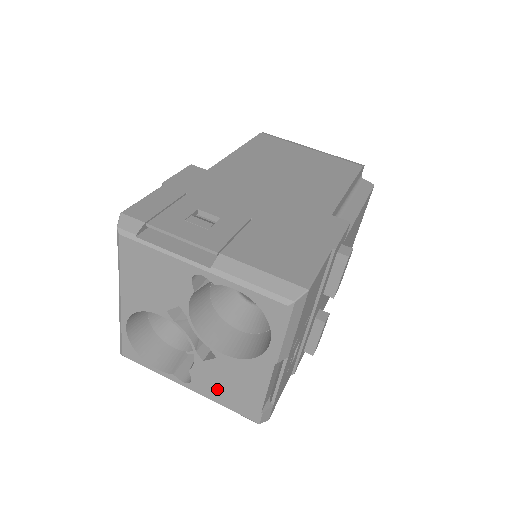
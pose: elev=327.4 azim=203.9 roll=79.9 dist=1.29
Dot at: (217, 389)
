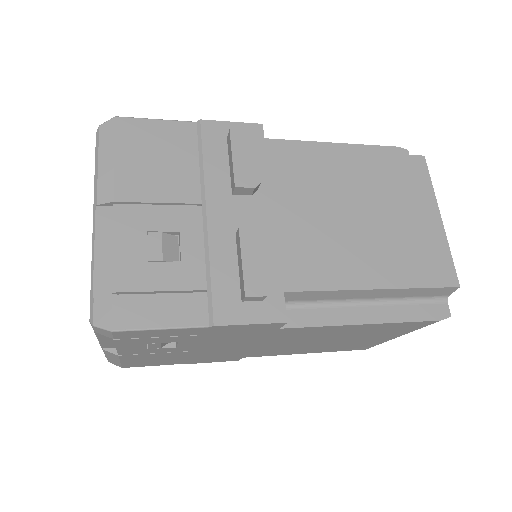
Dot at: occluded
